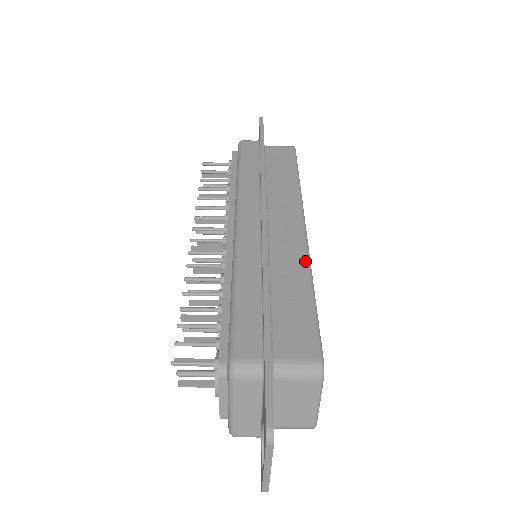
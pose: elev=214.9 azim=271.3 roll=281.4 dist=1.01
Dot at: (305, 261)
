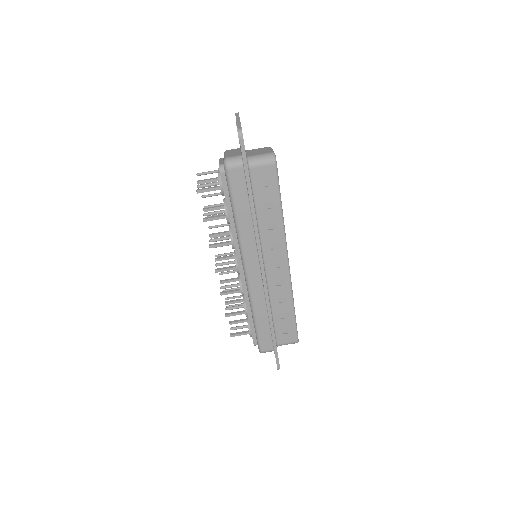
Dot at: occluded
